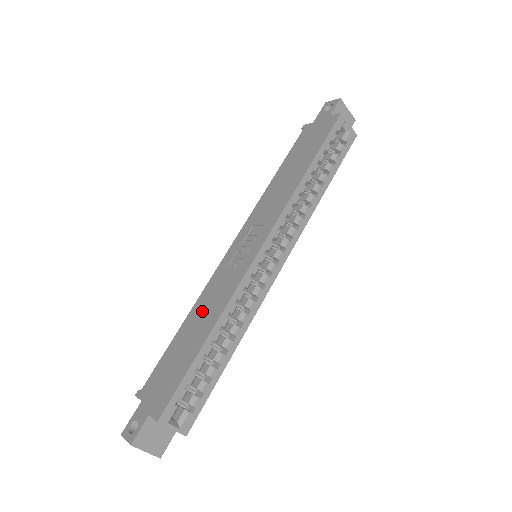
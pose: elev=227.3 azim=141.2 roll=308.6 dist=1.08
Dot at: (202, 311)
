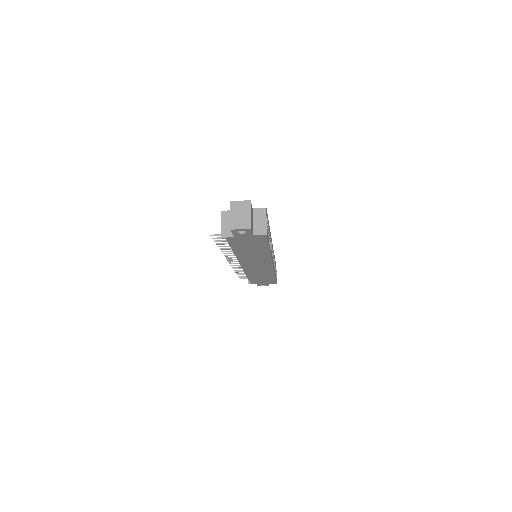
Dot at: occluded
